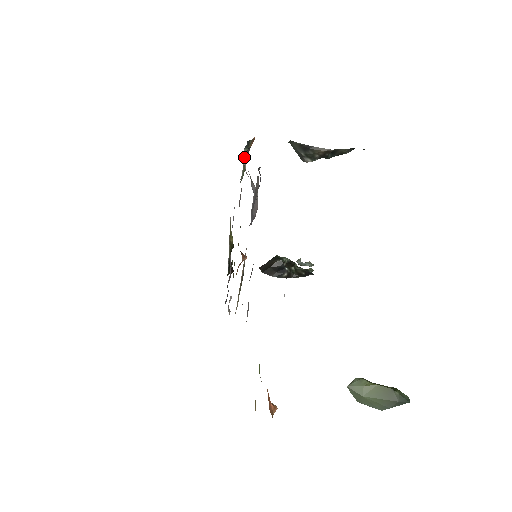
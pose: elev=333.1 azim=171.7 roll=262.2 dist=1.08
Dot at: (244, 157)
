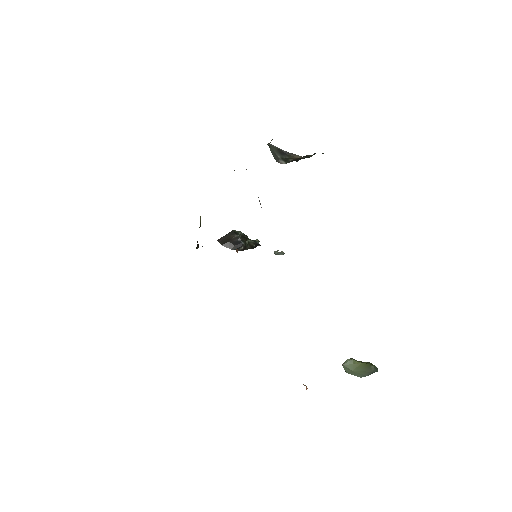
Dot at: occluded
